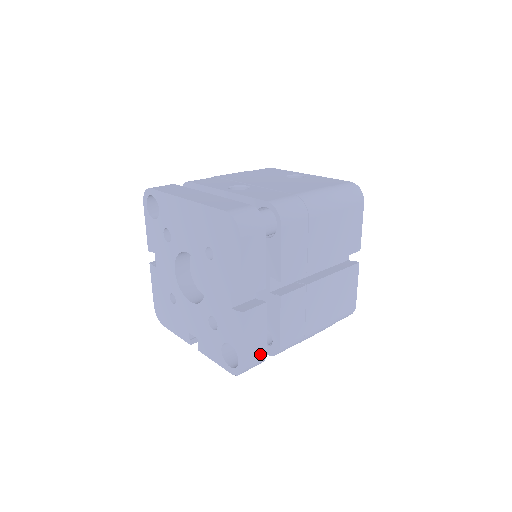
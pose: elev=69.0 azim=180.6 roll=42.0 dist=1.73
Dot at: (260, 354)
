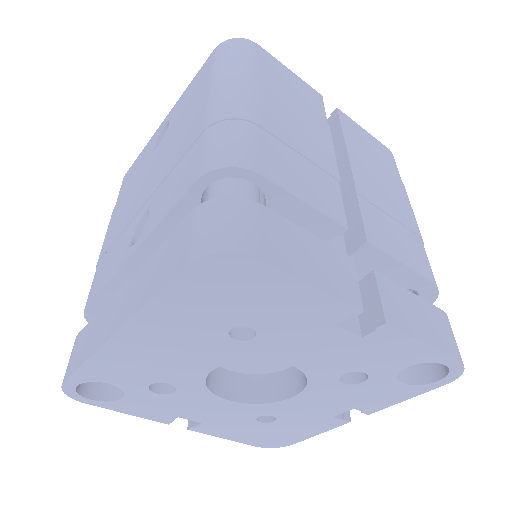
Dot at: (443, 322)
